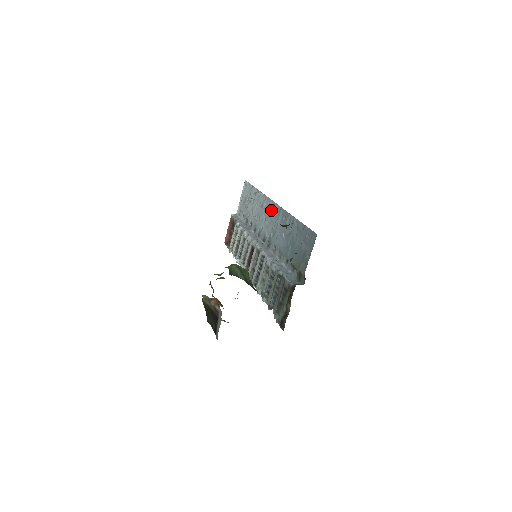
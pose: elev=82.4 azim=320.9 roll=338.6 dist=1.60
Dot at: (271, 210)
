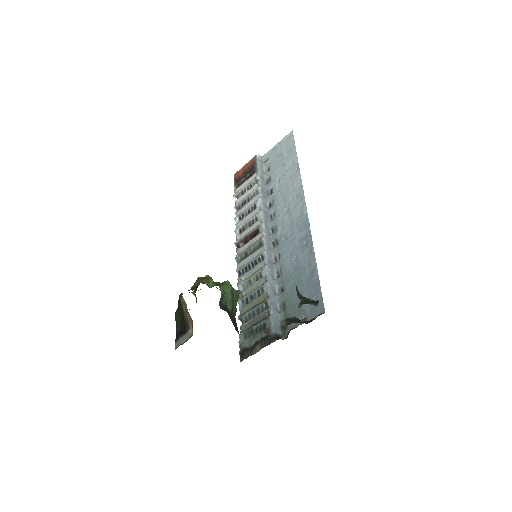
Dot at: (298, 211)
